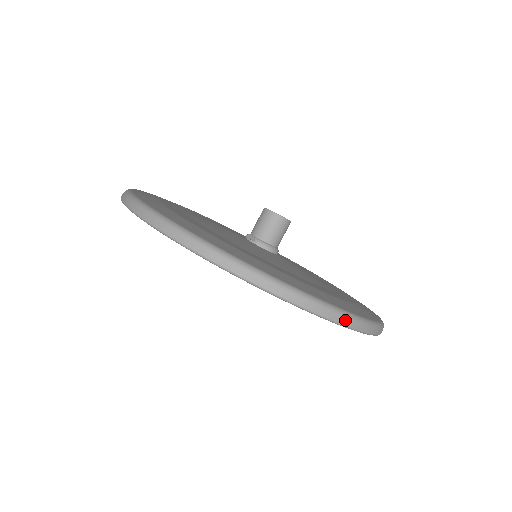
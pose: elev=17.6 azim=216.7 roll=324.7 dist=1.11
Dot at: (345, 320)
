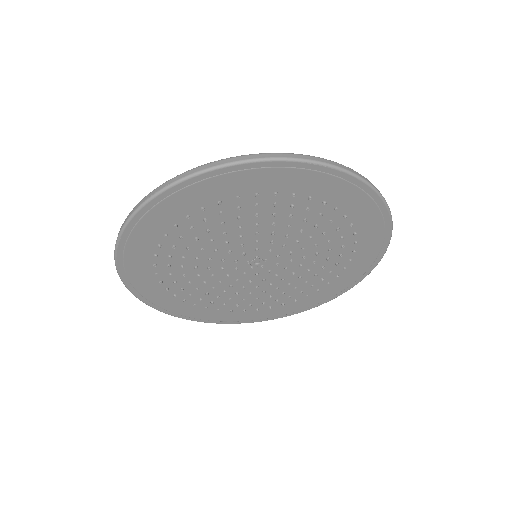
Dot at: (324, 161)
